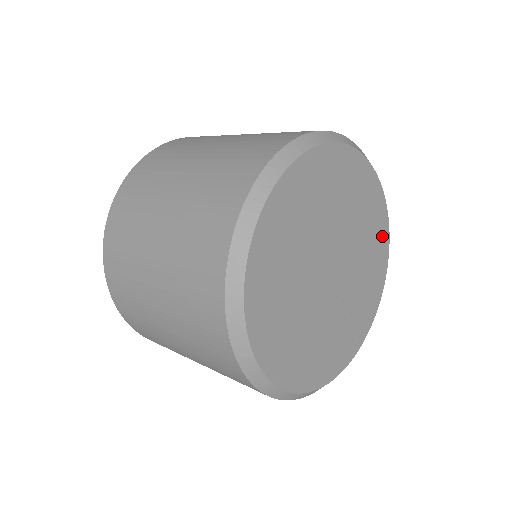
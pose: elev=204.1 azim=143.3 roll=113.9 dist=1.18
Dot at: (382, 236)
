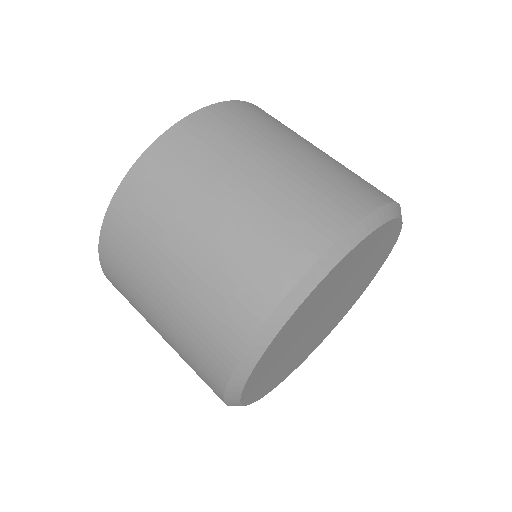
Dot at: (378, 267)
